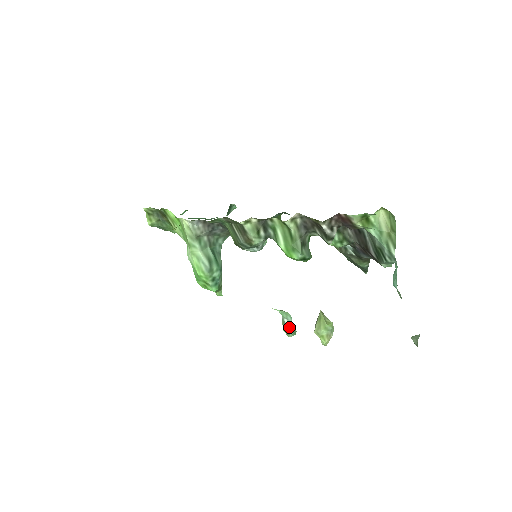
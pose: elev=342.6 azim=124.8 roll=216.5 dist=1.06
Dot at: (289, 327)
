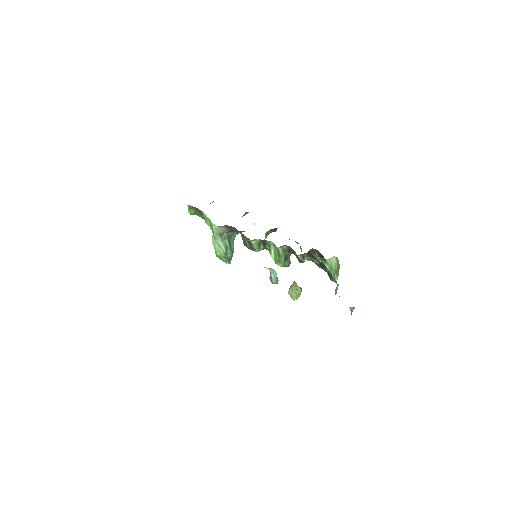
Dot at: (274, 279)
